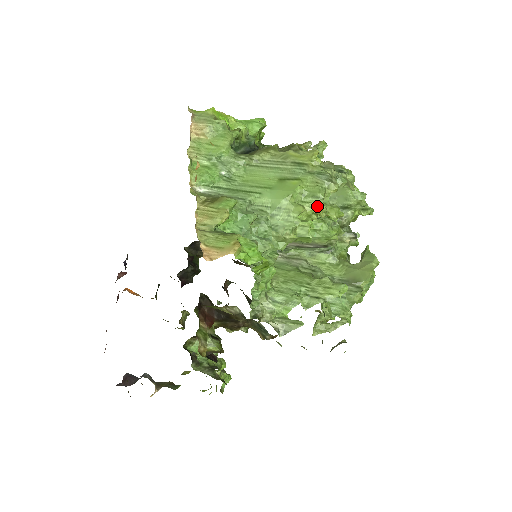
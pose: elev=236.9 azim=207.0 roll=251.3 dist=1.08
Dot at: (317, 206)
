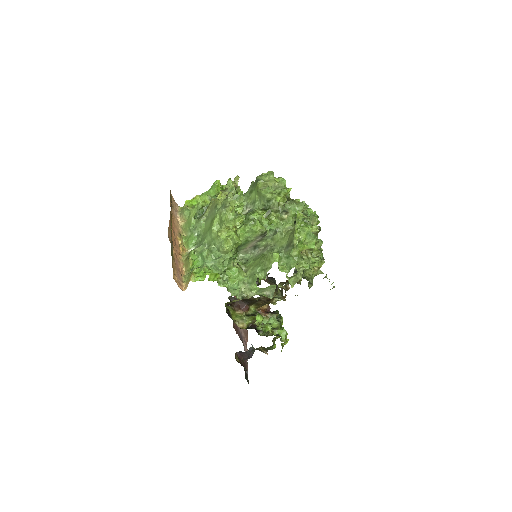
Dot at: (225, 226)
